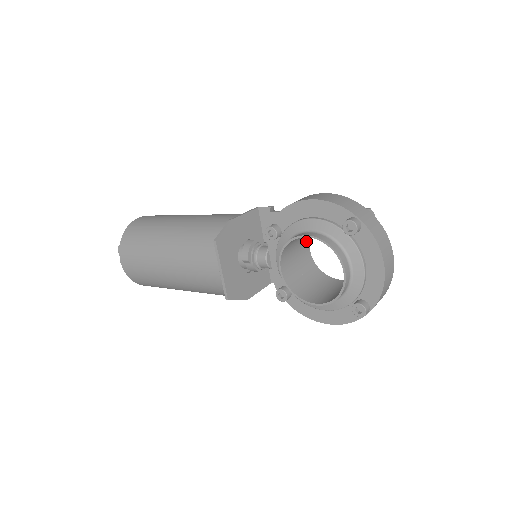
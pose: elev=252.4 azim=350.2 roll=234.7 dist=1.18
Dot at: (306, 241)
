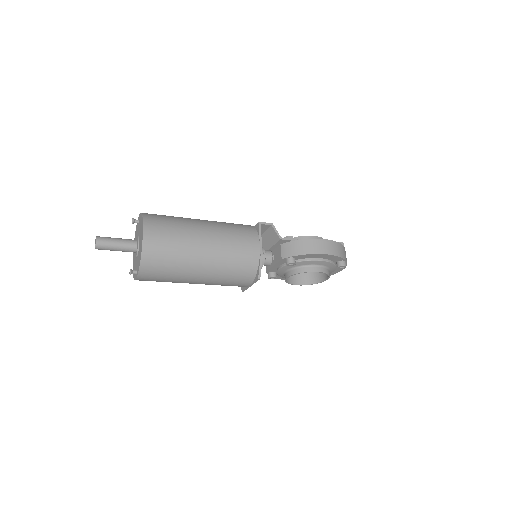
Dot at: occluded
